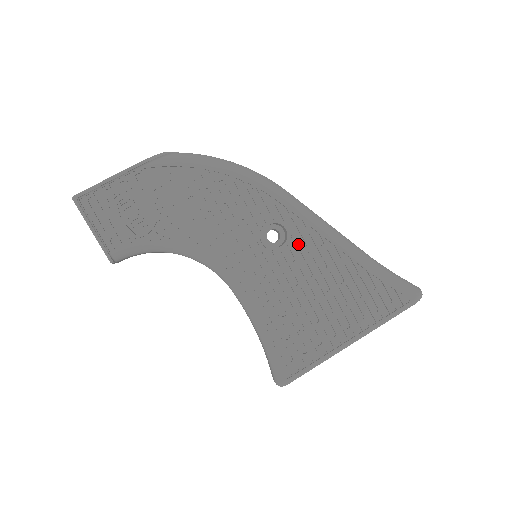
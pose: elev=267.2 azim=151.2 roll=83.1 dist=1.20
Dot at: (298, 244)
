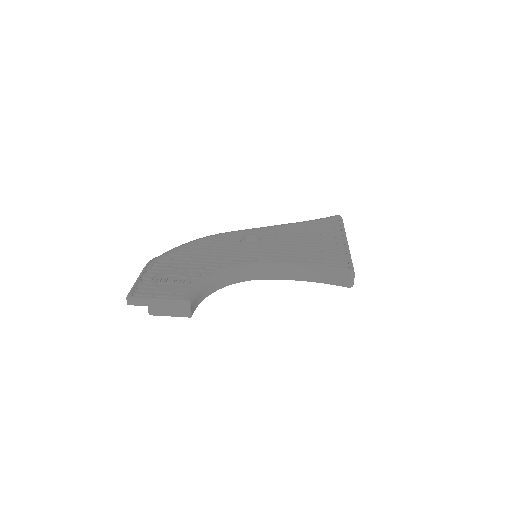
Dot at: (266, 235)
